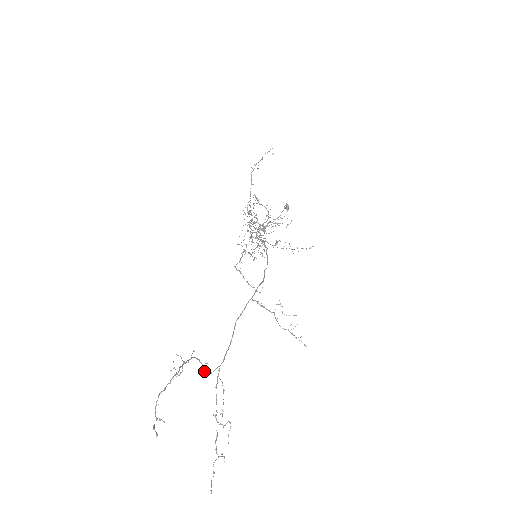
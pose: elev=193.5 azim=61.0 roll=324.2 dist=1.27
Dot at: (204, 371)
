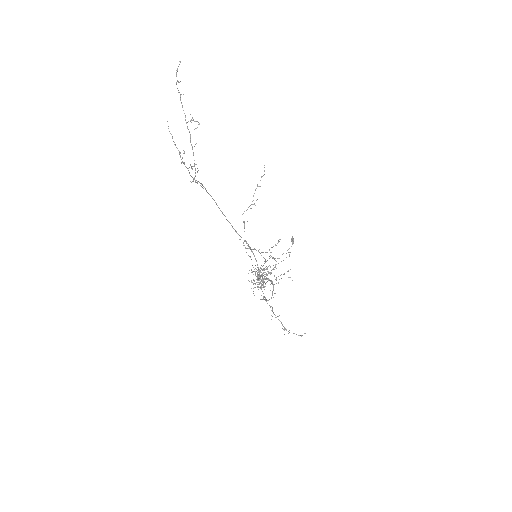
Dot at: (194, 178)
